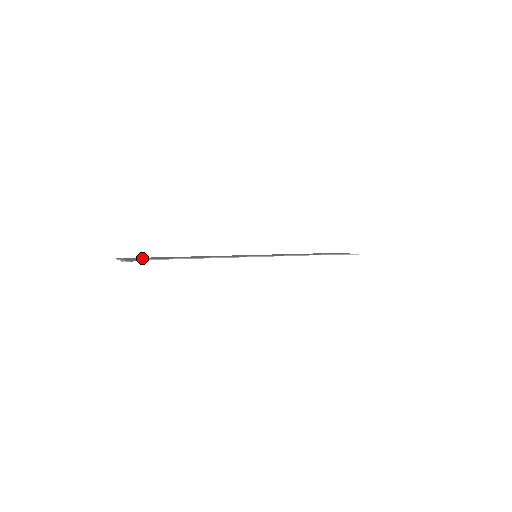
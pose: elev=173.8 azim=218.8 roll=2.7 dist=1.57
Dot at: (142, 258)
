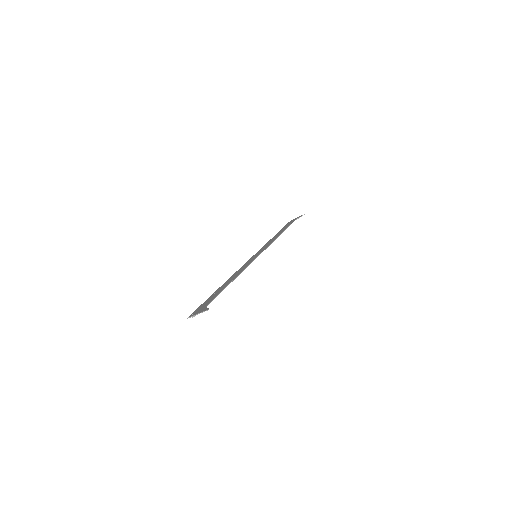
Dot at: (203, 305)
